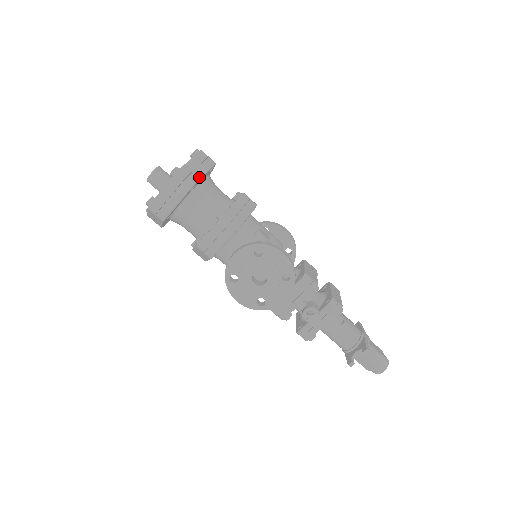
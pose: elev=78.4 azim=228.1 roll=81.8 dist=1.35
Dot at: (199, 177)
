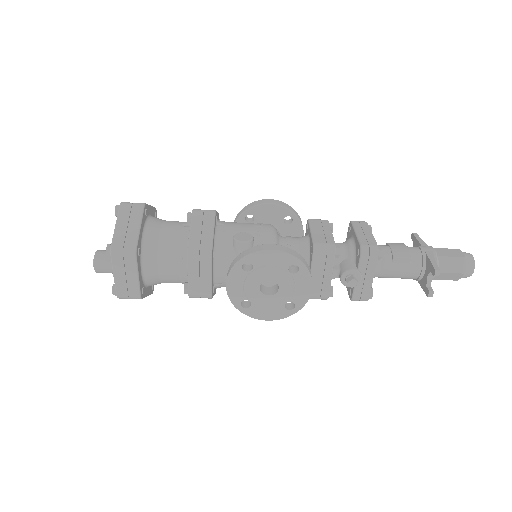
Dot at: (136, 236)
